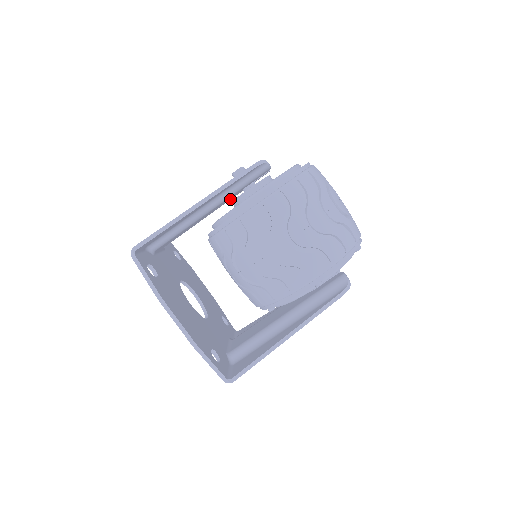
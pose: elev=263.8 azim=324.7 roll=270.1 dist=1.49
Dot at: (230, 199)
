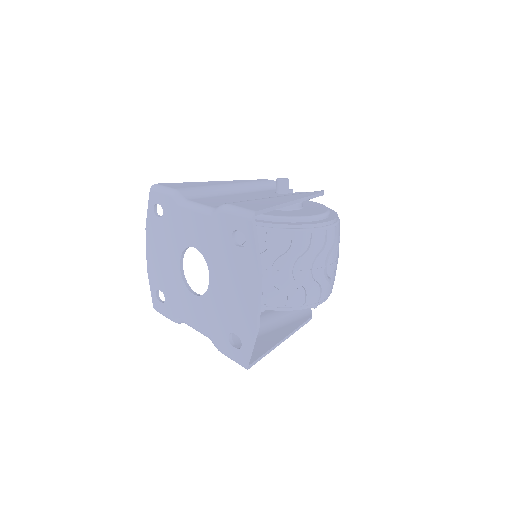
Dot at: occluded
